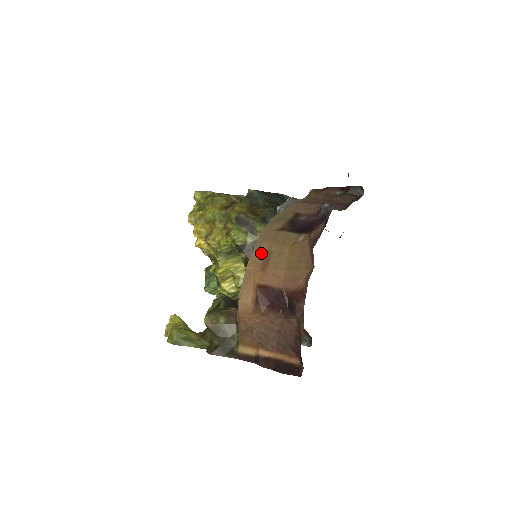
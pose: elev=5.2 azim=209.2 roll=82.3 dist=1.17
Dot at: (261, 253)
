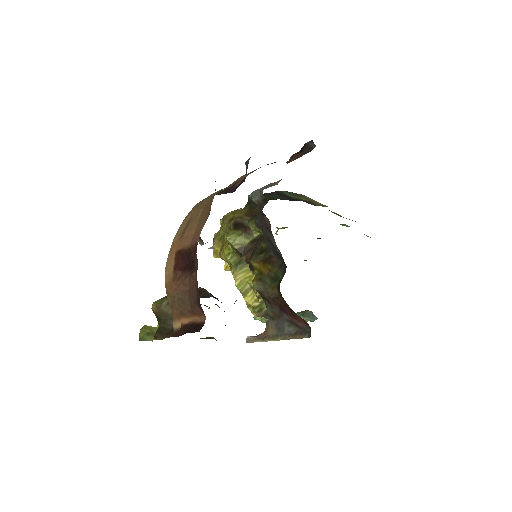
Dot at: (185, 223)
